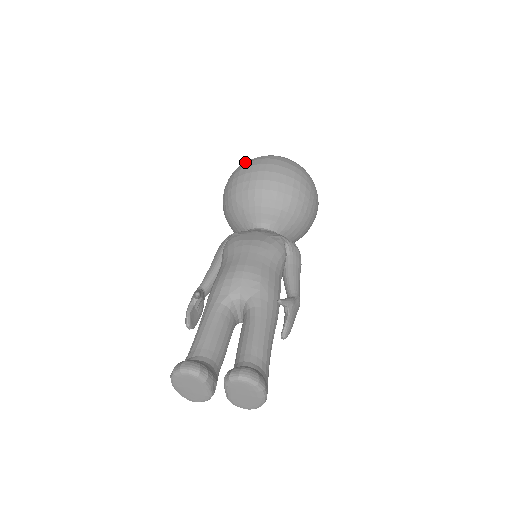
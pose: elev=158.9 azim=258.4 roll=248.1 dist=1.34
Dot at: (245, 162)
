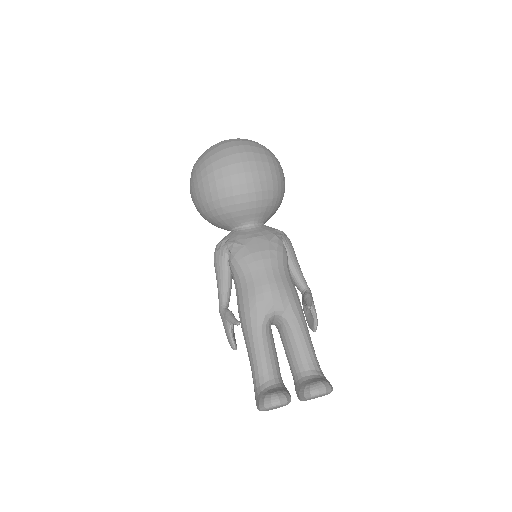
Dot at: (211, 157)
